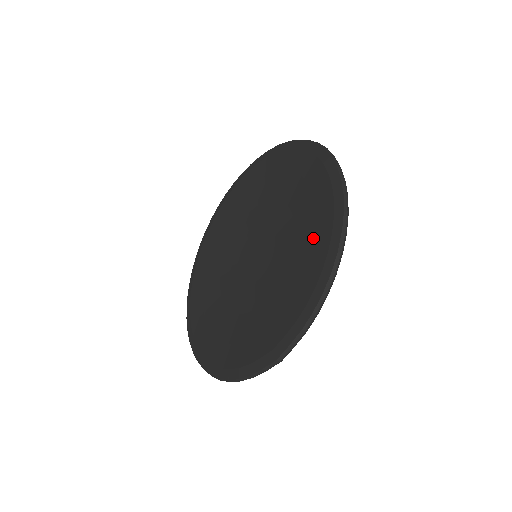
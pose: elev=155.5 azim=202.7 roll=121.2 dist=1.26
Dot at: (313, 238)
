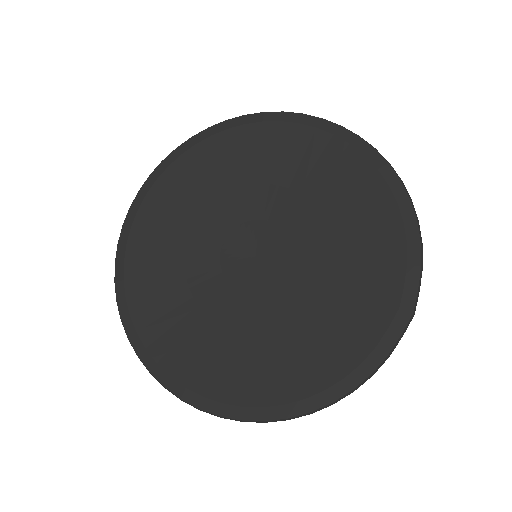
Dot at: (350, 188)
